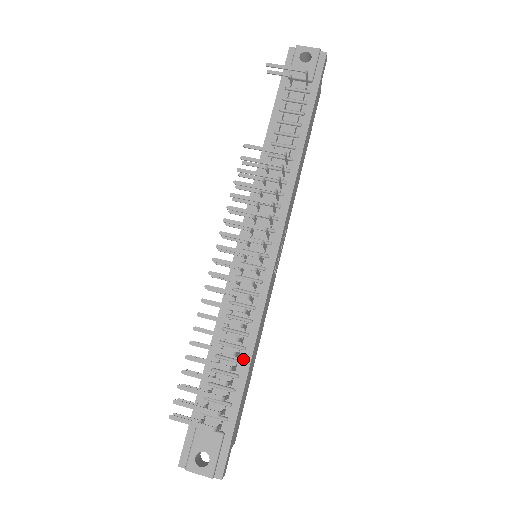
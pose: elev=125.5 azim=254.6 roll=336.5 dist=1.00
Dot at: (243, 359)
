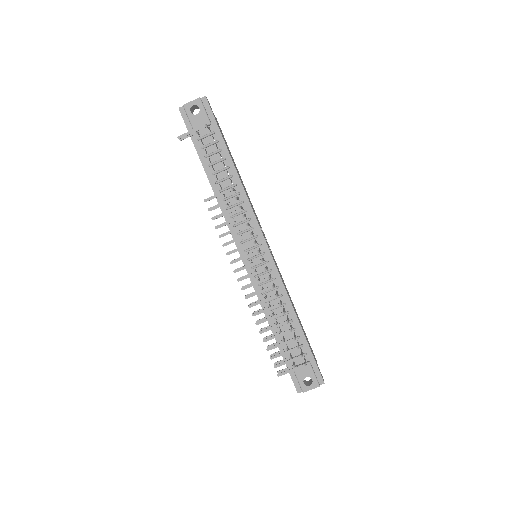
Dot at: (292, 318)
